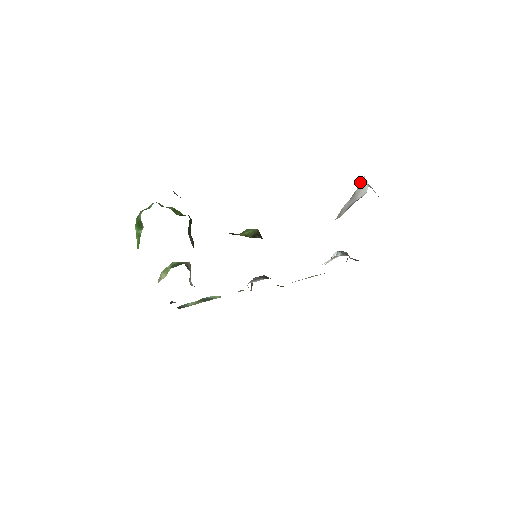
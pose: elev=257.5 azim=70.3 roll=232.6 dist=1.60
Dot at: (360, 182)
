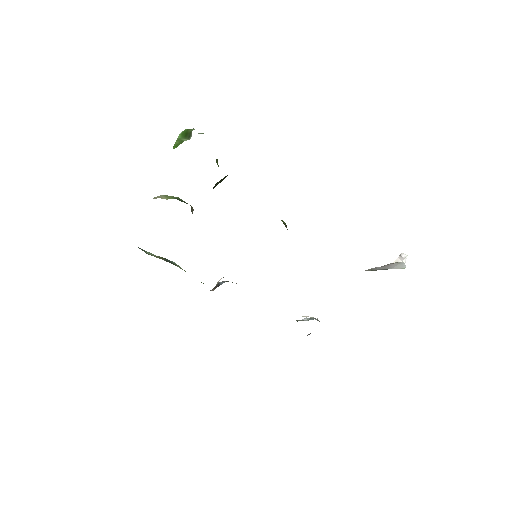
Dot at: (399, 259)
